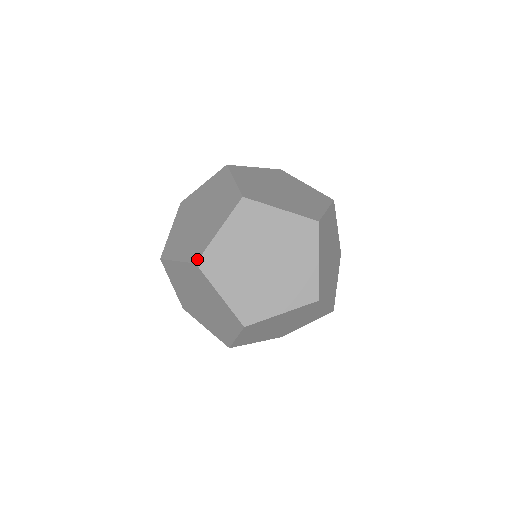
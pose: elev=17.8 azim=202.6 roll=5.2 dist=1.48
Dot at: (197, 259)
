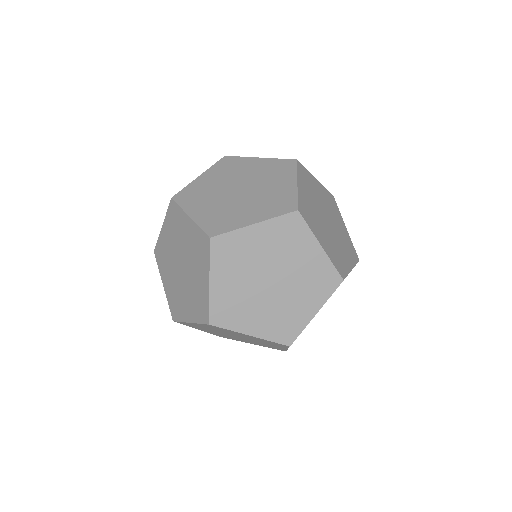
Dot at: (292, 342)
